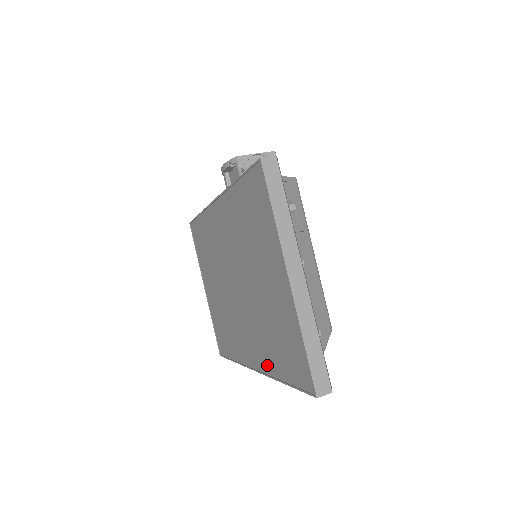
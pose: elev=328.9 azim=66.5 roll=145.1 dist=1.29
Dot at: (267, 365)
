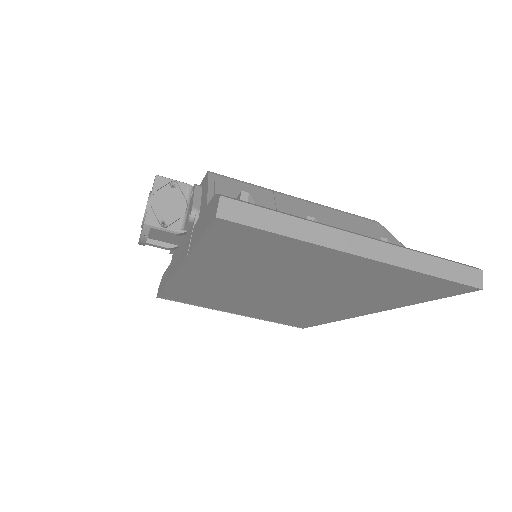
Dot at: (382, 306)
